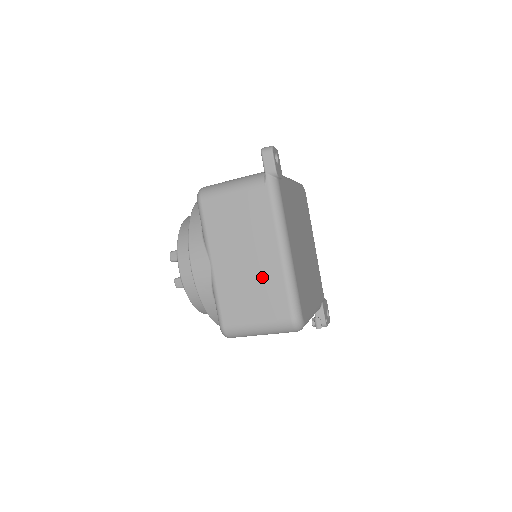
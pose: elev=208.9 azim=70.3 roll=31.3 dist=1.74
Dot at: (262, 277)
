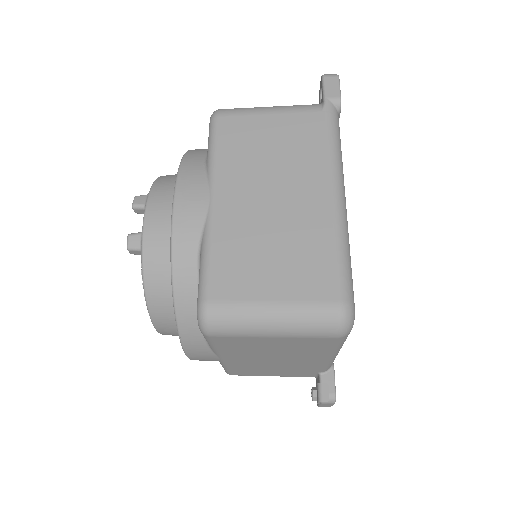
Dot at: (297, 229)
